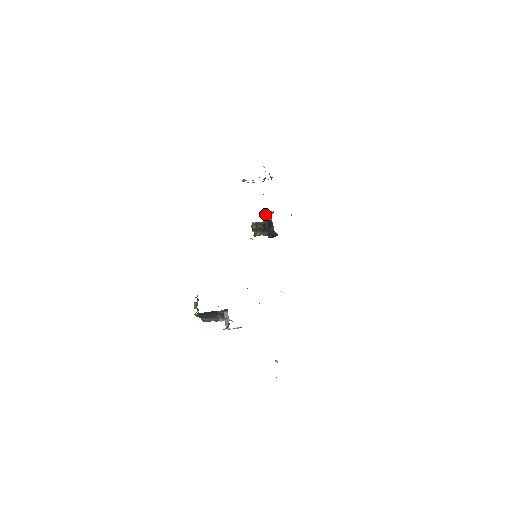
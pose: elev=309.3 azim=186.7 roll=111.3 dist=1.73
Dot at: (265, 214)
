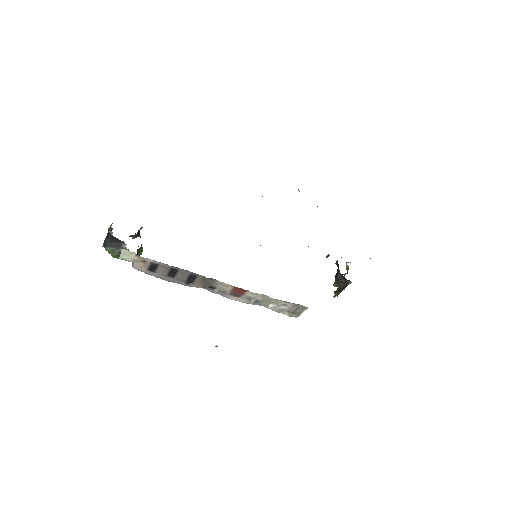
Dot at: (327, 255)
